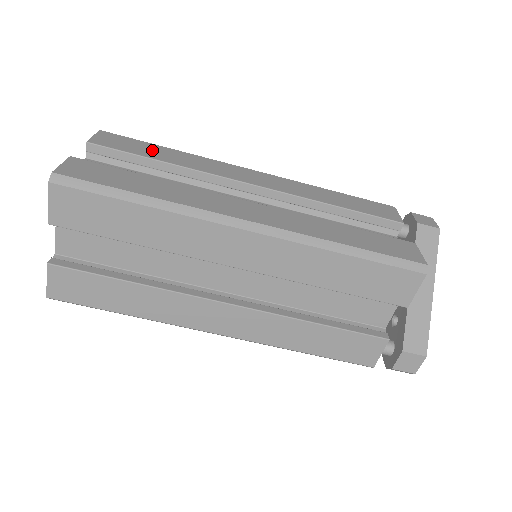
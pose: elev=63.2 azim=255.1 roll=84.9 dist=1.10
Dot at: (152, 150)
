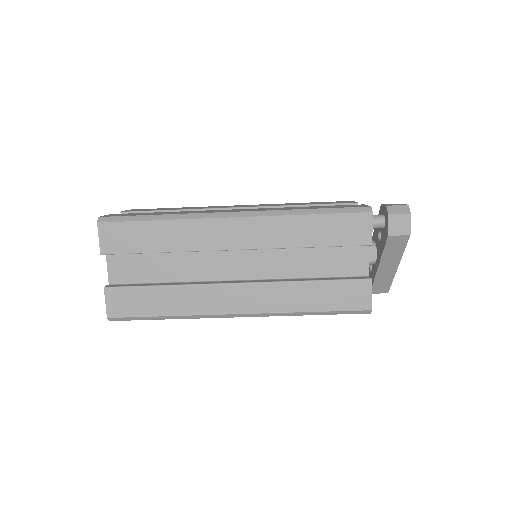
Dot at: (146, 236)
